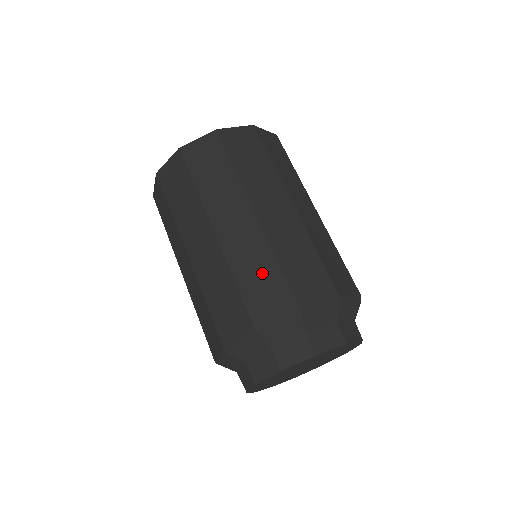
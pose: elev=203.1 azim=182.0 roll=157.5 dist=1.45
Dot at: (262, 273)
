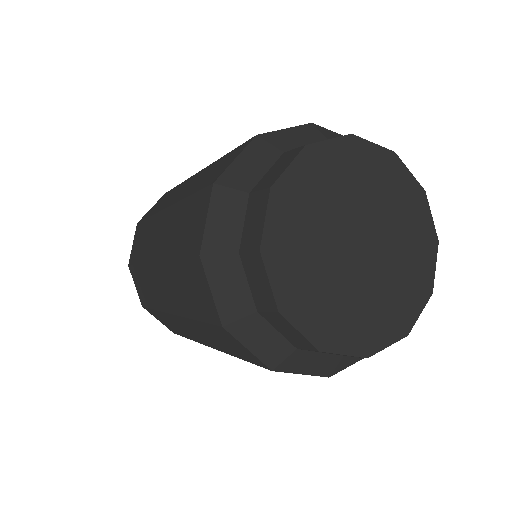
Dot at: (212, 170)
